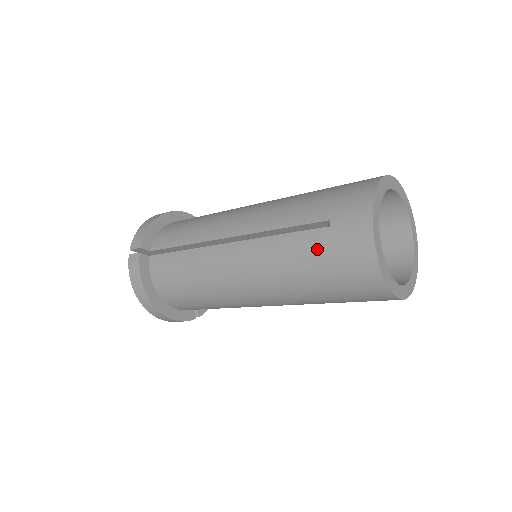
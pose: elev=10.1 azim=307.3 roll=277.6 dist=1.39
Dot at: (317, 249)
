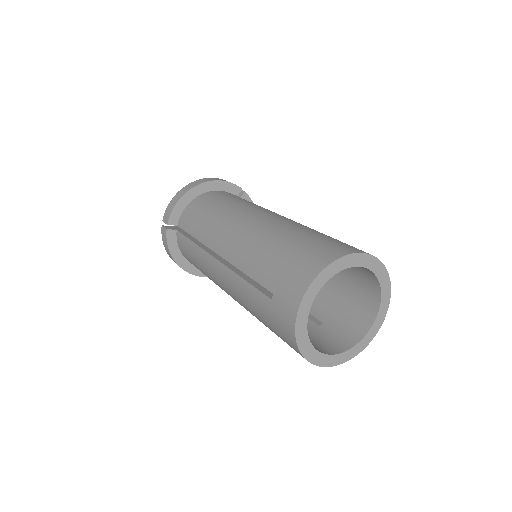
Dot at: (263, 311)
